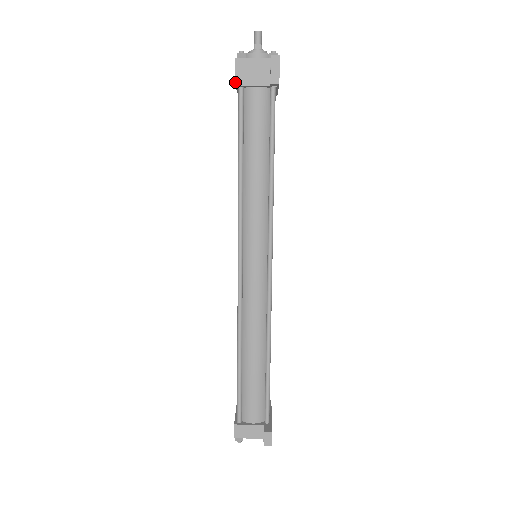
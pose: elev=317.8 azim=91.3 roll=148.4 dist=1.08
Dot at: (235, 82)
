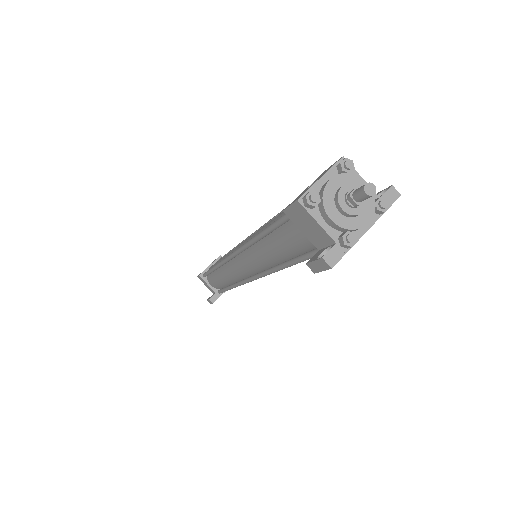
Dot at: (285, 209)
